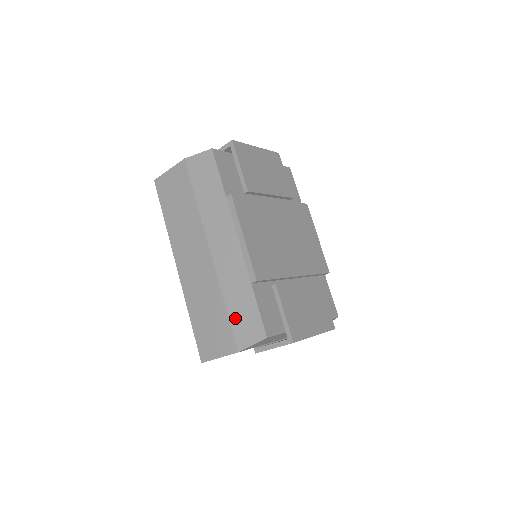
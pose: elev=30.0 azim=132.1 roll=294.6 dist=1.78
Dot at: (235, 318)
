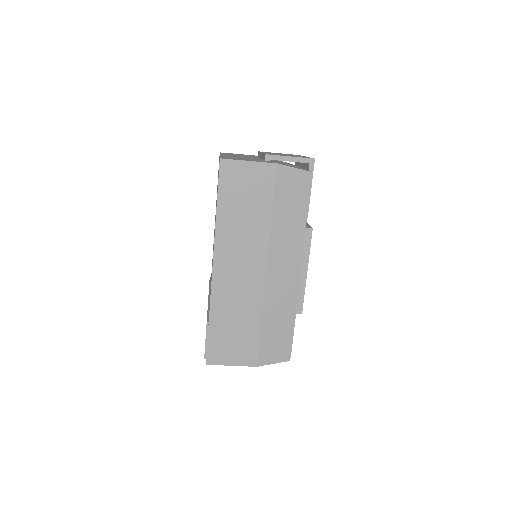
Dot at: (267, 338)
